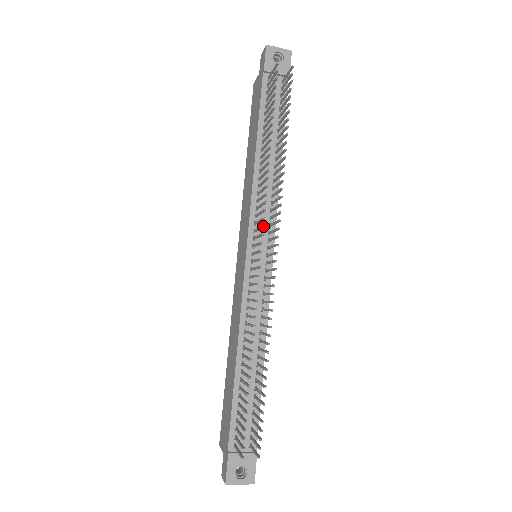
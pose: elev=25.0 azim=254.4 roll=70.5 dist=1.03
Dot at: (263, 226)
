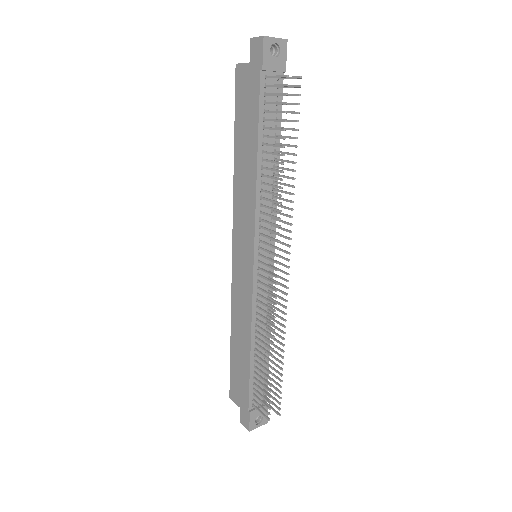
Dot at: occluded
